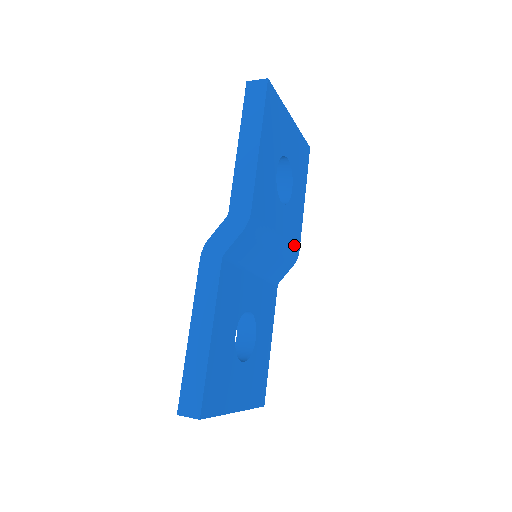
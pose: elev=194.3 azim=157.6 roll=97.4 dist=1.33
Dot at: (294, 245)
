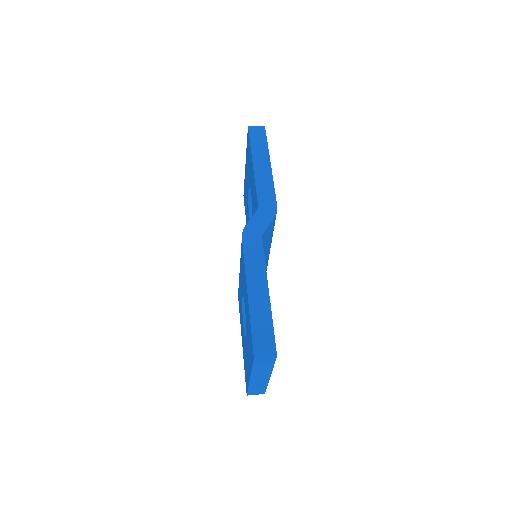
Dot at: occluded
